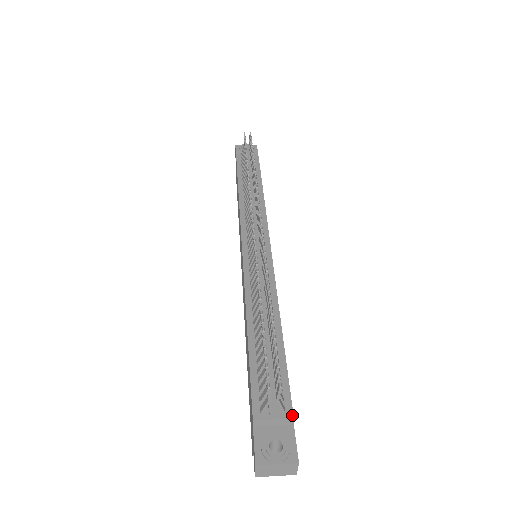
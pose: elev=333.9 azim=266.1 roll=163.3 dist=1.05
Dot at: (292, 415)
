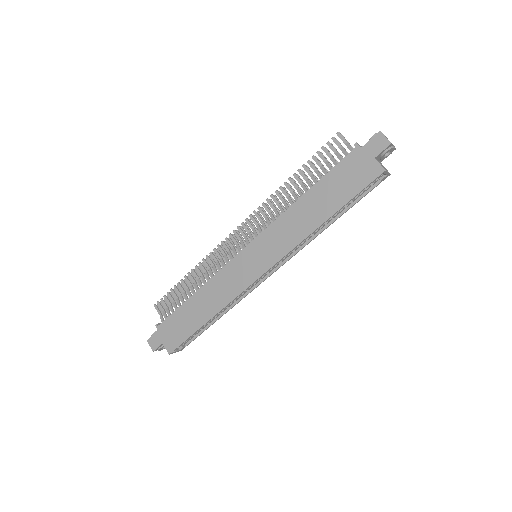
Dot at: occluded
